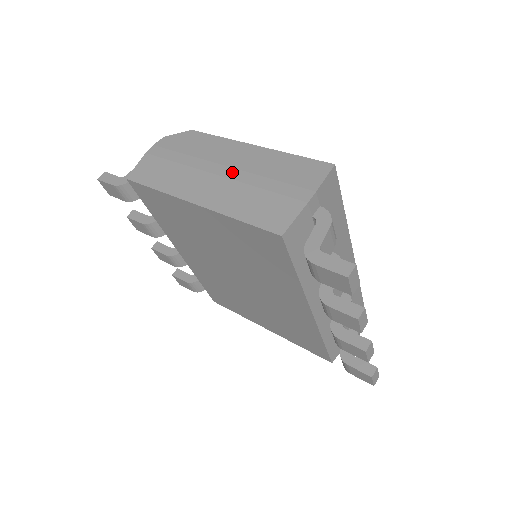
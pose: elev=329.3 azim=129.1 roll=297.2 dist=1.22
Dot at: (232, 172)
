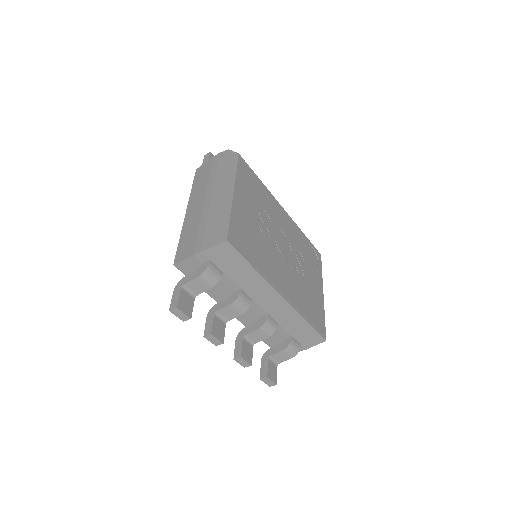
Dot at: (207, 205)
